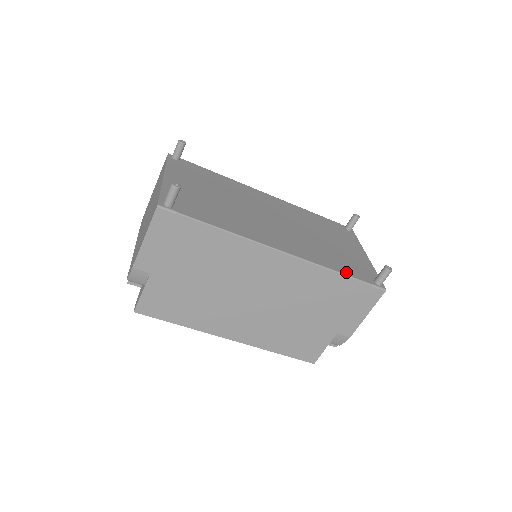
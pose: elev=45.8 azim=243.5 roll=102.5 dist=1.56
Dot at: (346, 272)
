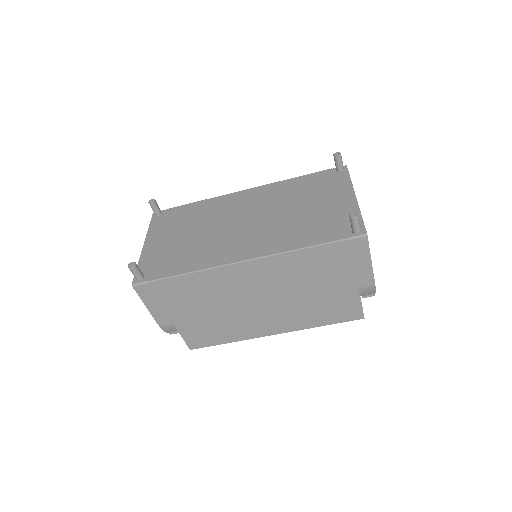
Dot at: (316, 241)
